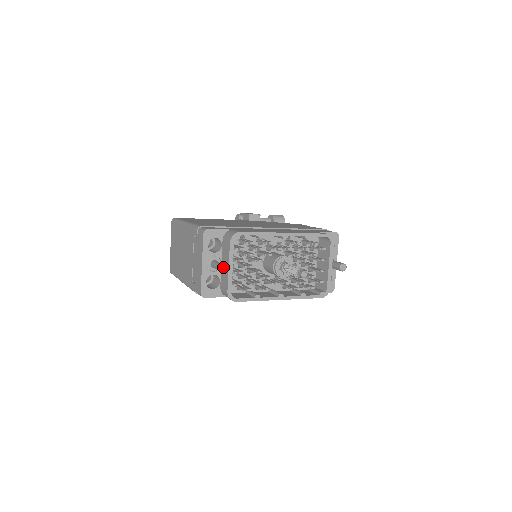
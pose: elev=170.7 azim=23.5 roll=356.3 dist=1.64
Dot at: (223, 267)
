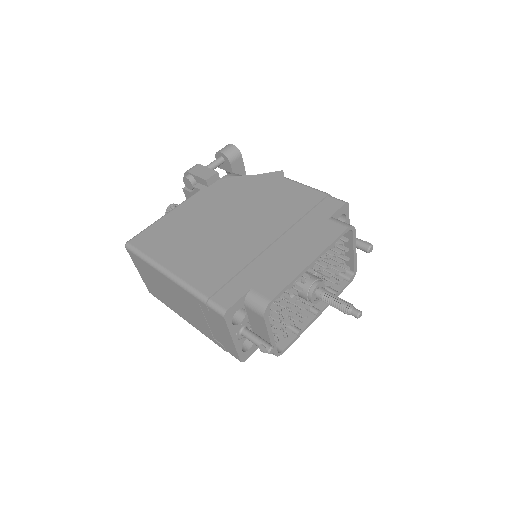
Dot at: (270, 351)
